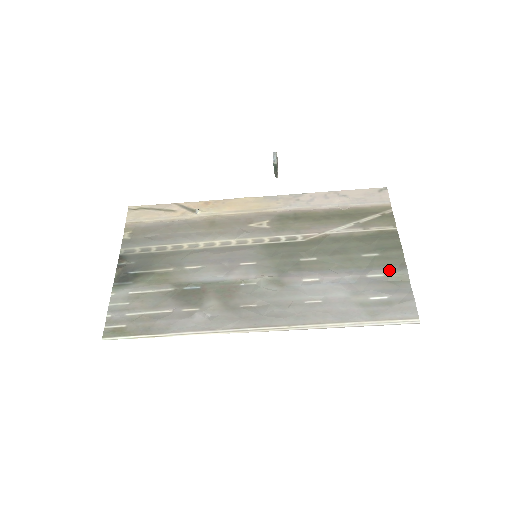
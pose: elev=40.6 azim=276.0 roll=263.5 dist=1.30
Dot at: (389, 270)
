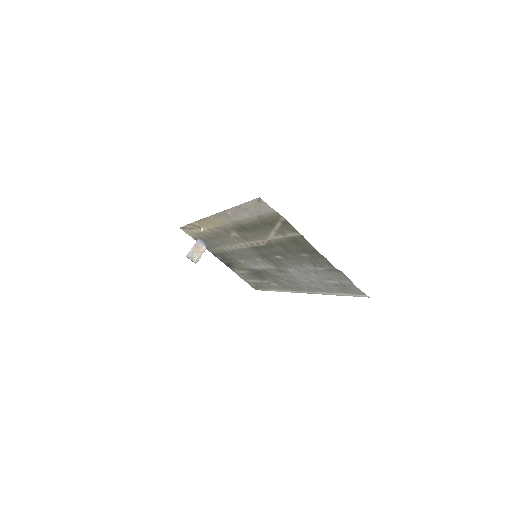
Dot at: (324, 266)
